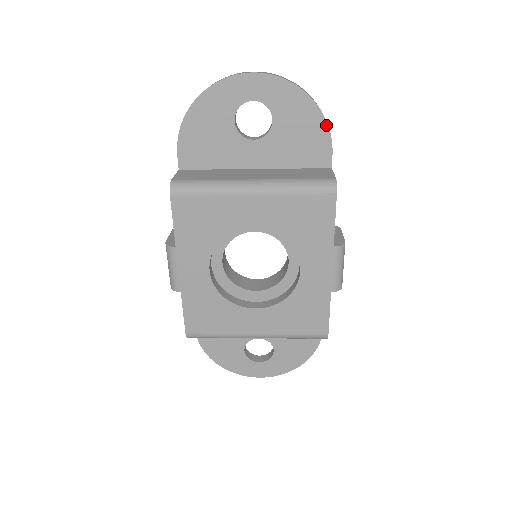
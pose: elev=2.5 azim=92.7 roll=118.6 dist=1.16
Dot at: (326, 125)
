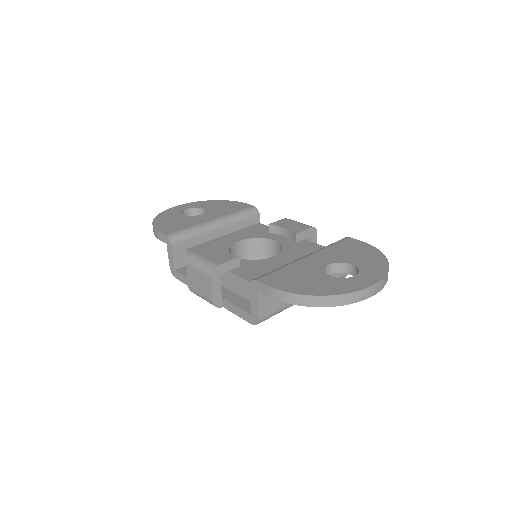
Dot at: occluded
